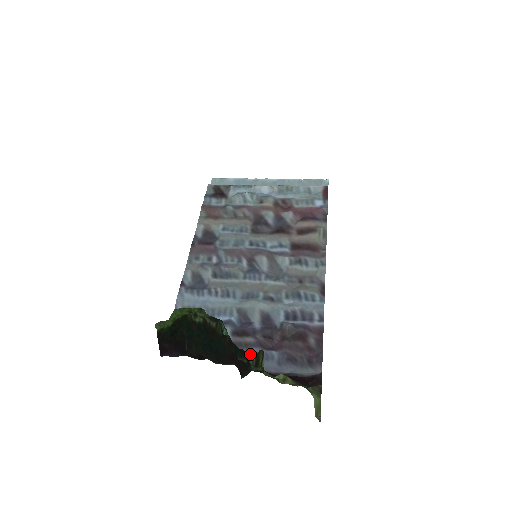
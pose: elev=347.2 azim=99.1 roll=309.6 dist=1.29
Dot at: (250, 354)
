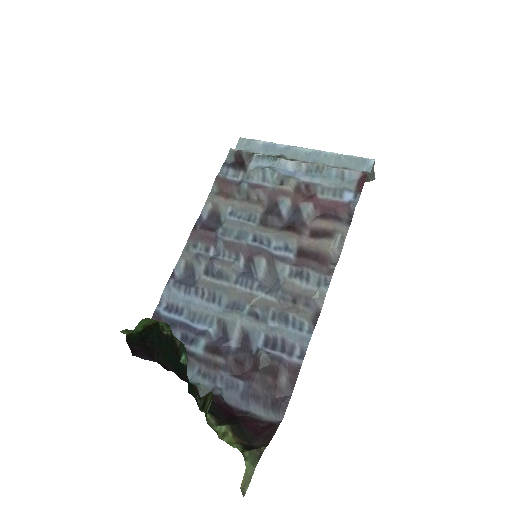
Dot at: (216, 377)
